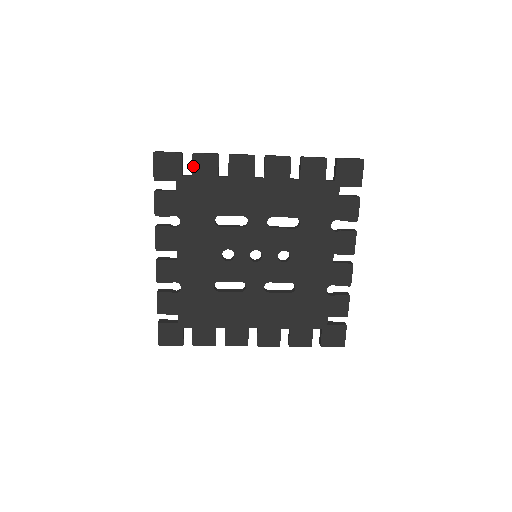
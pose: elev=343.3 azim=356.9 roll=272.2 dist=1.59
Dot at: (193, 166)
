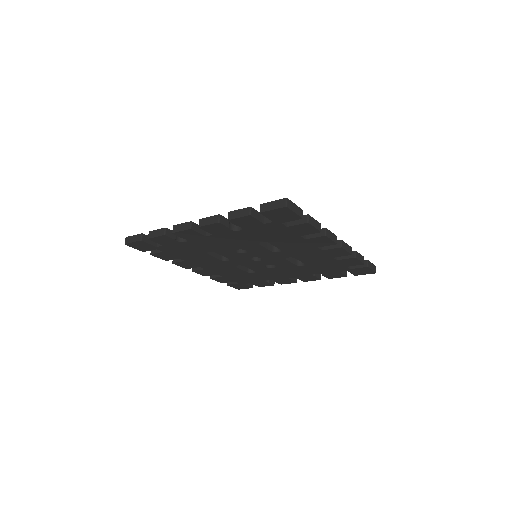
Dot at: (297, 225)
